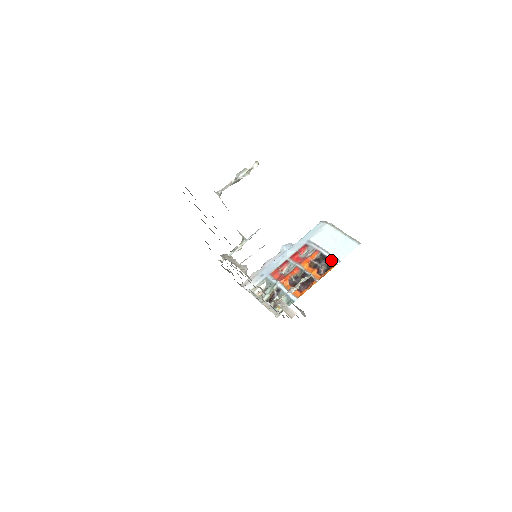
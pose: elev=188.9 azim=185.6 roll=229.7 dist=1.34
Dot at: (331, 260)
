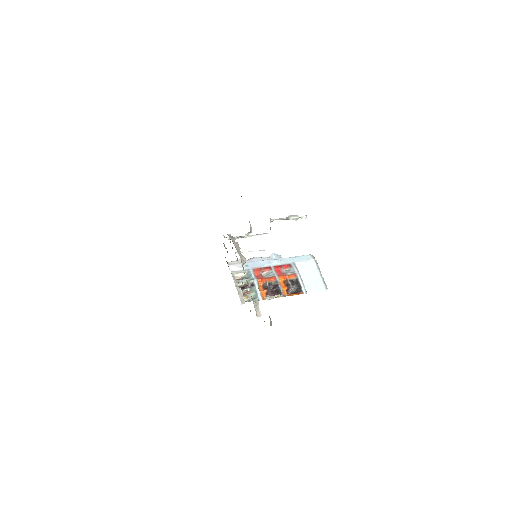
Dot at: (301, 288)
